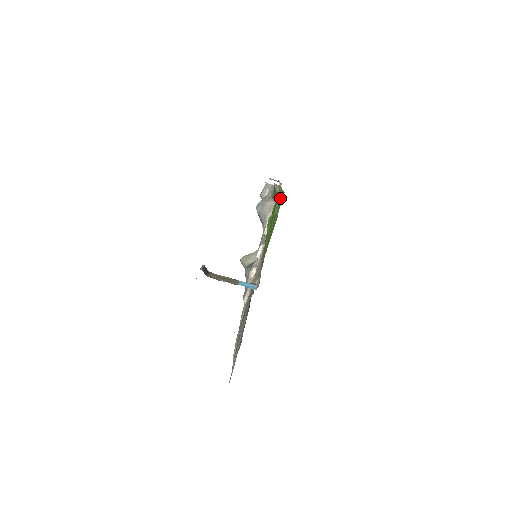
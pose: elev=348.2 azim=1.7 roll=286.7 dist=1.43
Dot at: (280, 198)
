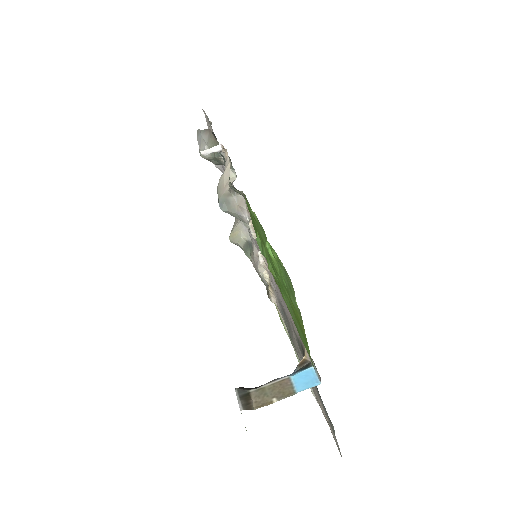
Dot at: (277, 263)
